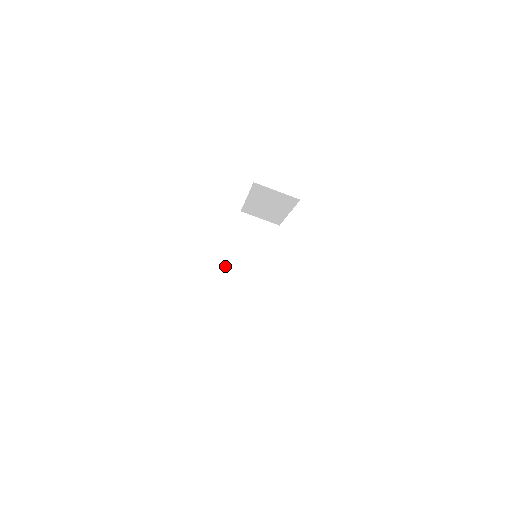
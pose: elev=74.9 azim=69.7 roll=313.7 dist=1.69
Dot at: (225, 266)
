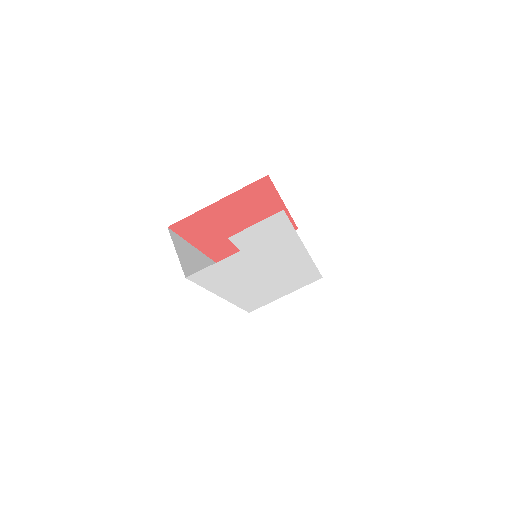
Dot at: (199, 252)
